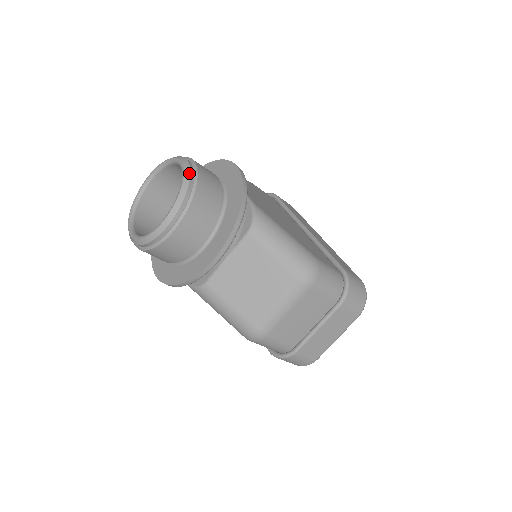
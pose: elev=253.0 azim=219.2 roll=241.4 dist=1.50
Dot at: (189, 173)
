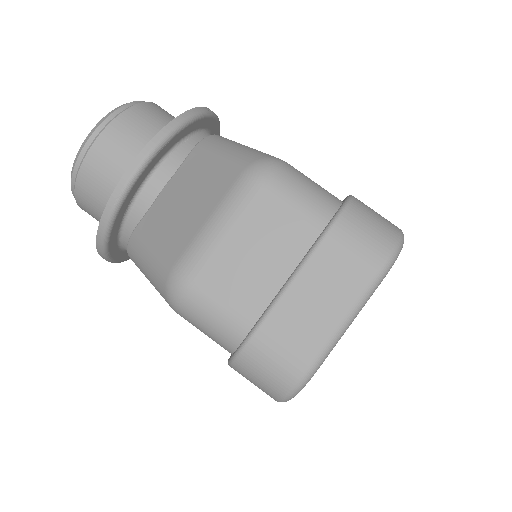
Dot at: (138, 101)
